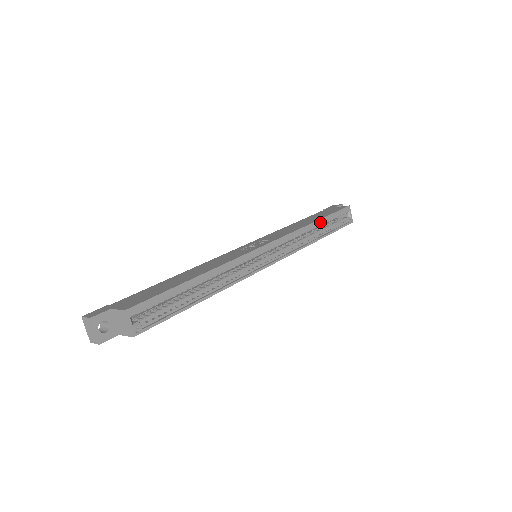
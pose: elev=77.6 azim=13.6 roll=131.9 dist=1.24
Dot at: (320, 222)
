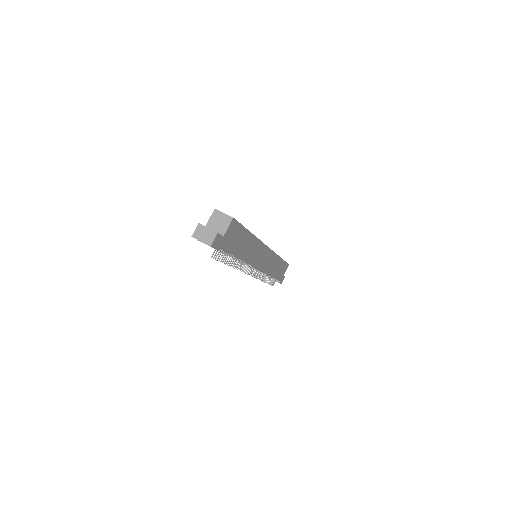
Dot at: occluded
